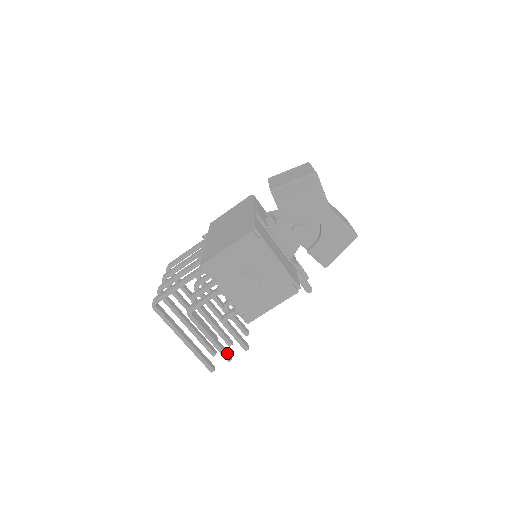
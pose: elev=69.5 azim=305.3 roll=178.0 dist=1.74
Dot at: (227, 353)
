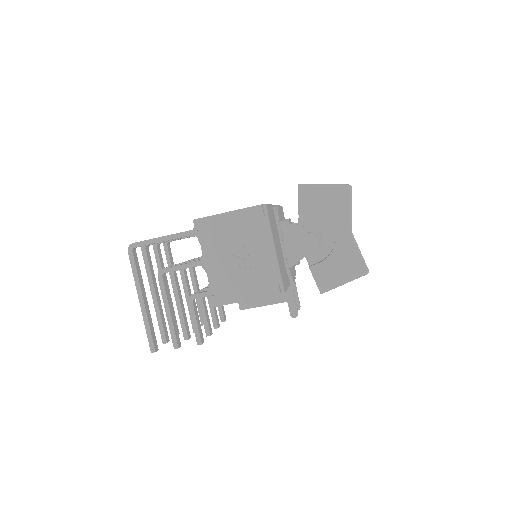
Dot at: (178, 339)
